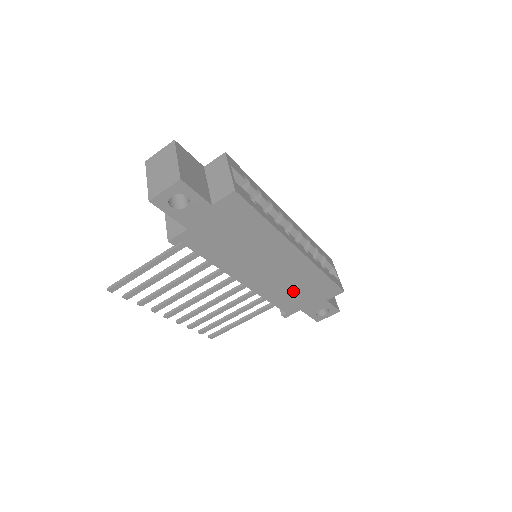
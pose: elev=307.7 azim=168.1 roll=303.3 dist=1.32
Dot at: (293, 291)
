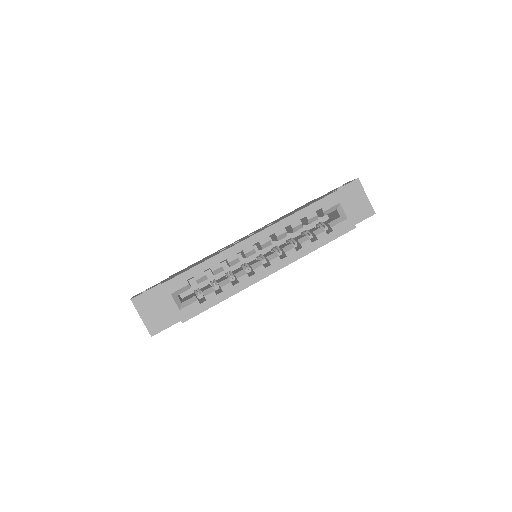
Dot at: occluded
